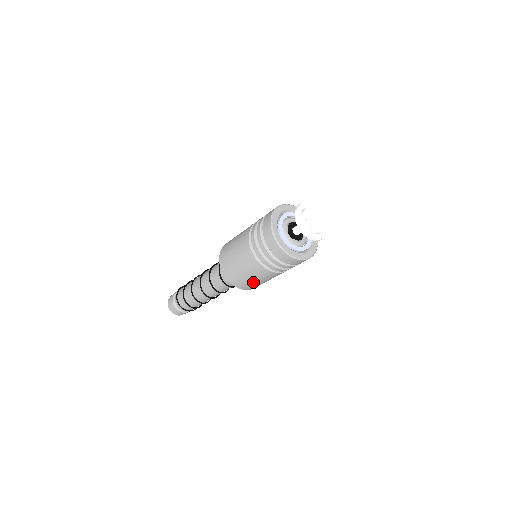
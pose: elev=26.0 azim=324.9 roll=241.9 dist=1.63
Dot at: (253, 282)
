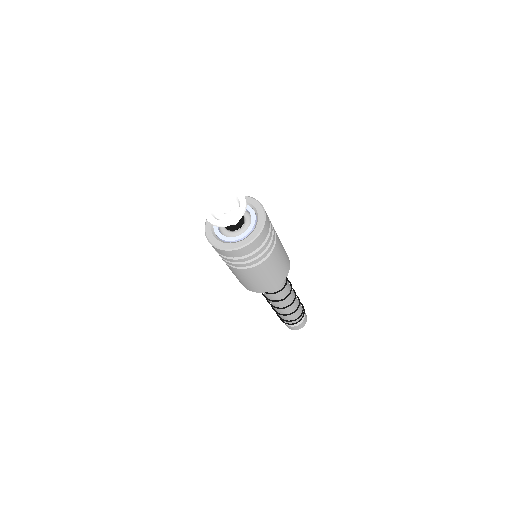
Dot at: occluded
